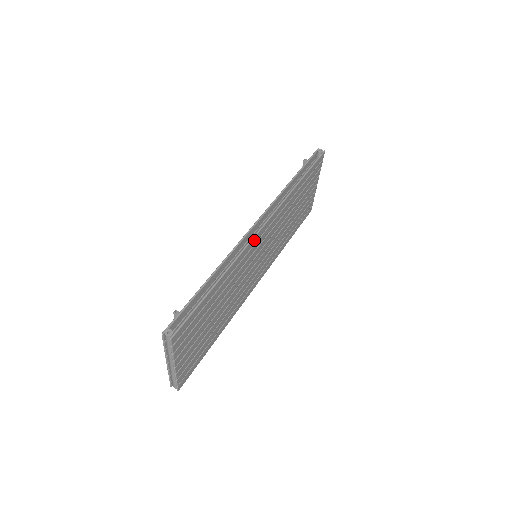
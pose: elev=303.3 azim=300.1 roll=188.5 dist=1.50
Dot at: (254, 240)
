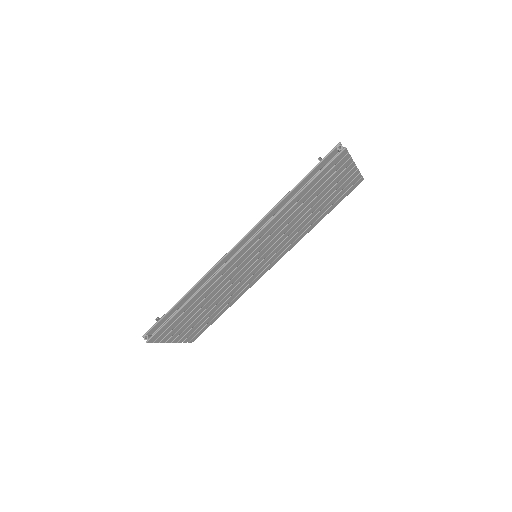
Dot at: (230, 263)
